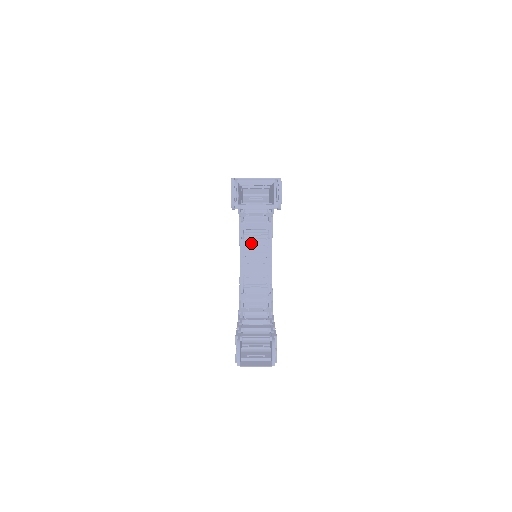
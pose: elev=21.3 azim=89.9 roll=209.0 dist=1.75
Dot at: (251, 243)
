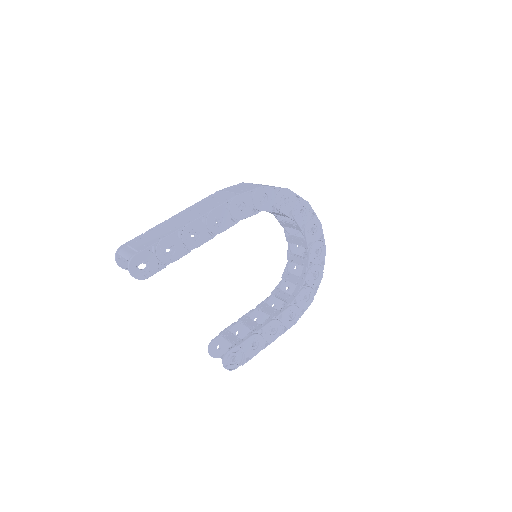
Dot at: (287, 225)
